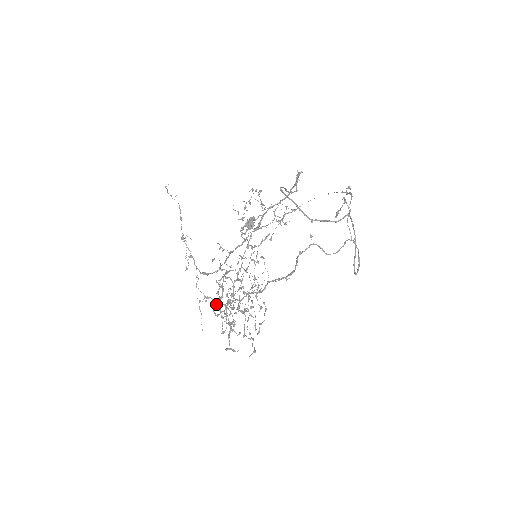
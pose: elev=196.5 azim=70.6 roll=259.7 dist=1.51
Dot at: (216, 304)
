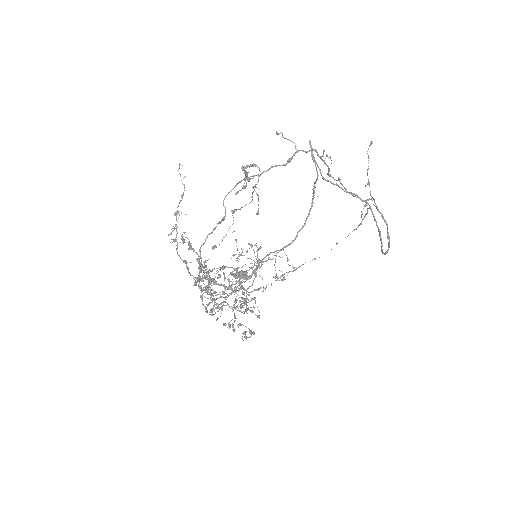
Dot at: (208, 234)
